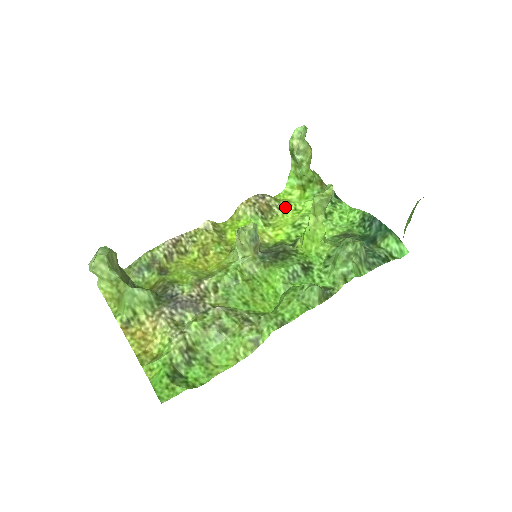
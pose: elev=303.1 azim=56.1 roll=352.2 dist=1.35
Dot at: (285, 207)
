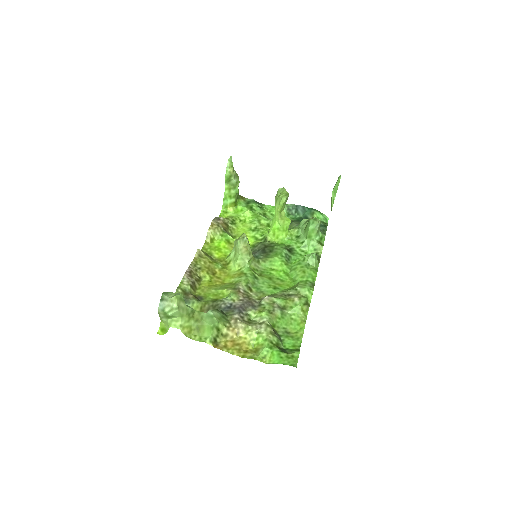
Dot at: (234, 221)
